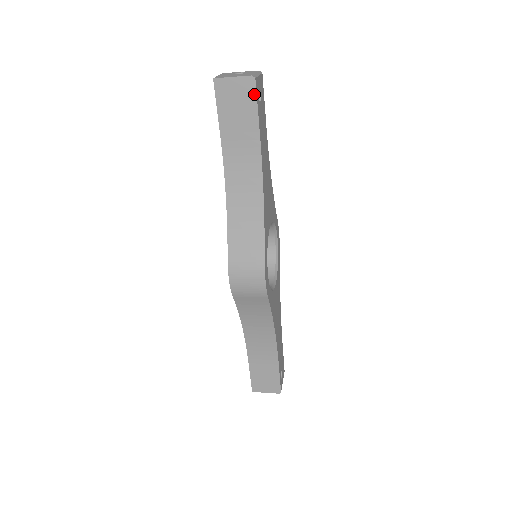
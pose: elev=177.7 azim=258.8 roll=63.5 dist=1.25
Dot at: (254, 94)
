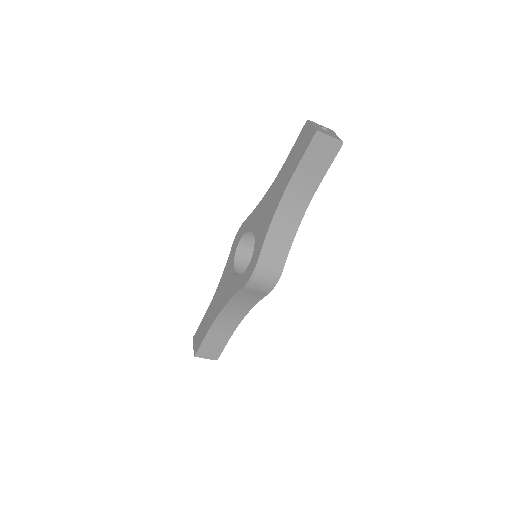
Dot at: (336, 153)
